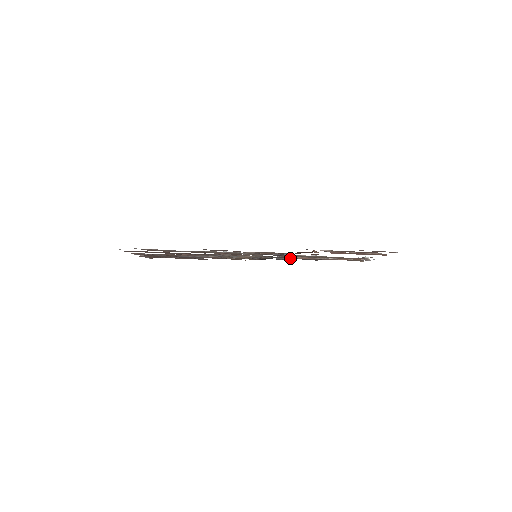
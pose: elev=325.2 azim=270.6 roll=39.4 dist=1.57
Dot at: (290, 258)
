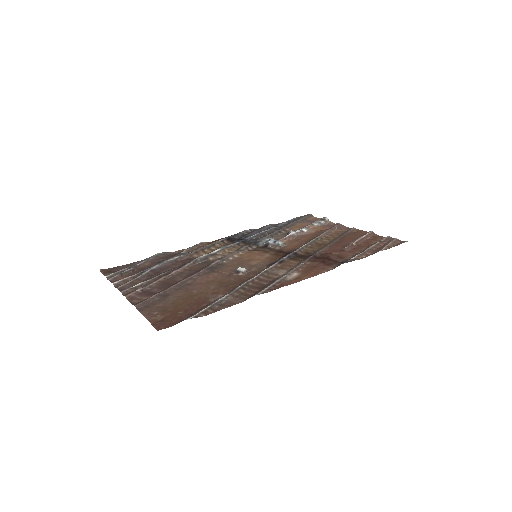
Dot at: (262, 235)
